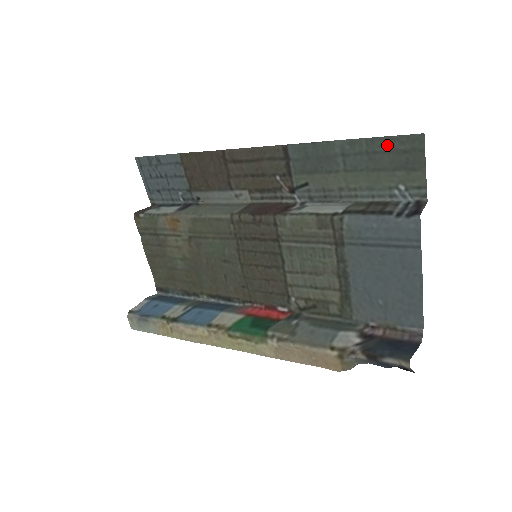
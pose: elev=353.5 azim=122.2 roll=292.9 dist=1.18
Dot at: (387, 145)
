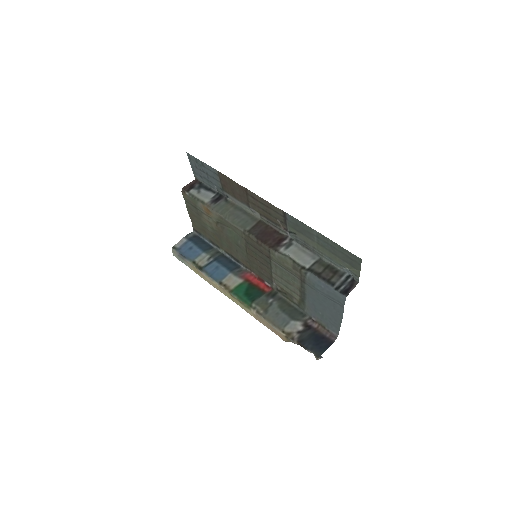
Dot at: (342, 250)
